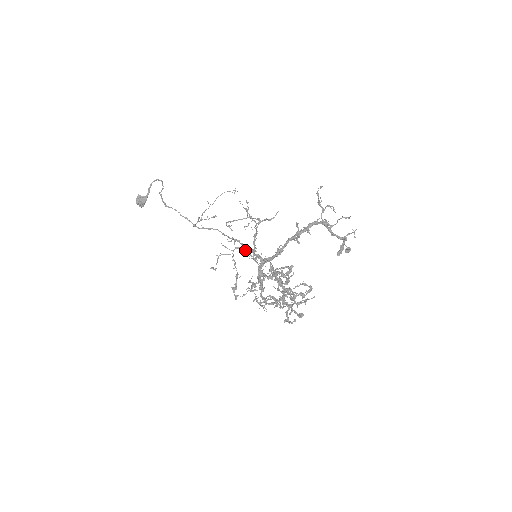
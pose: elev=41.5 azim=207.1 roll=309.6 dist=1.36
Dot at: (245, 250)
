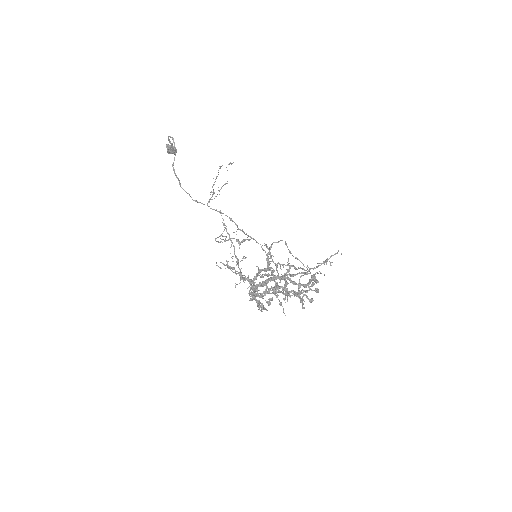
Dot at: occluded
